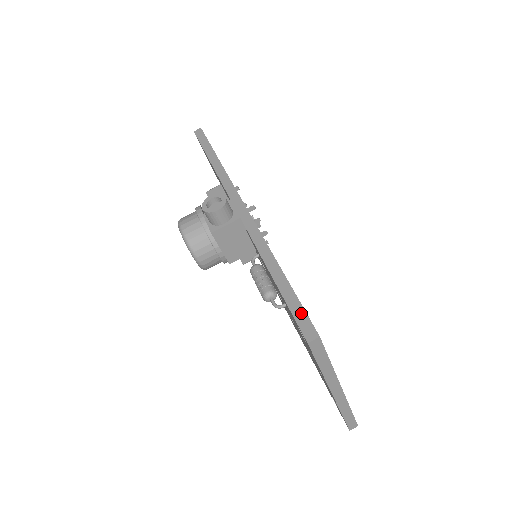
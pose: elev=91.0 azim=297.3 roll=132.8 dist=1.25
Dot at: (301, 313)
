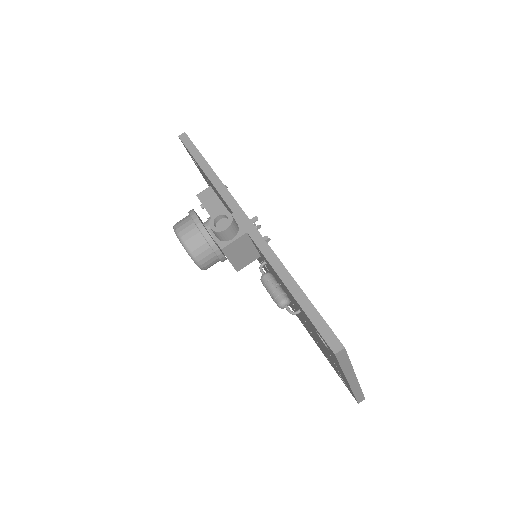
Dot at: (324, 326)
